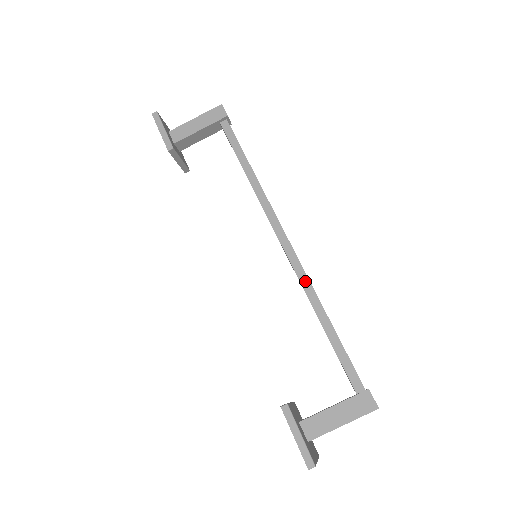
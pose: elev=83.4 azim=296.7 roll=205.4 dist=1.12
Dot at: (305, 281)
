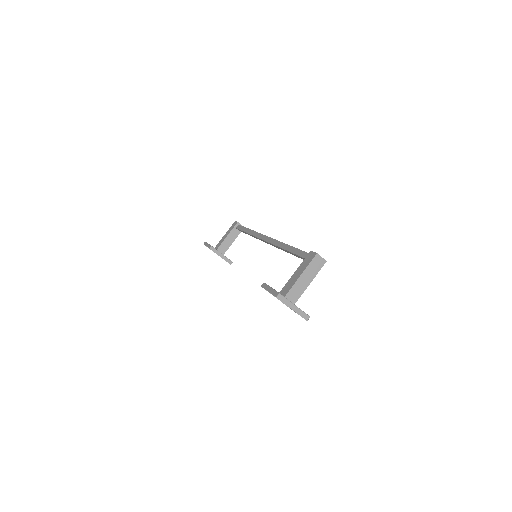
Dot at: (277, 243)
